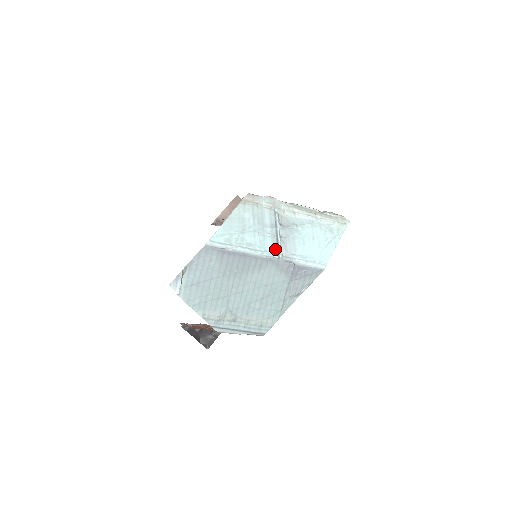
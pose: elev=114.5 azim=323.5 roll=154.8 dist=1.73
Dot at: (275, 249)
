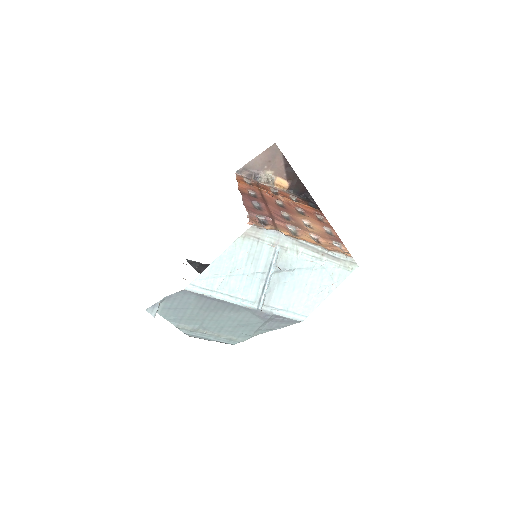
Dot at: (258, 297)
